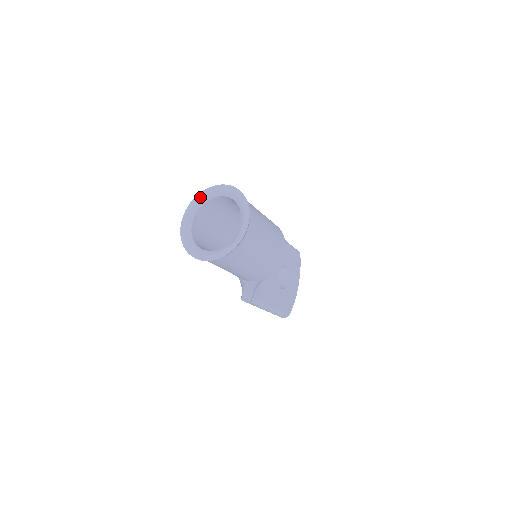
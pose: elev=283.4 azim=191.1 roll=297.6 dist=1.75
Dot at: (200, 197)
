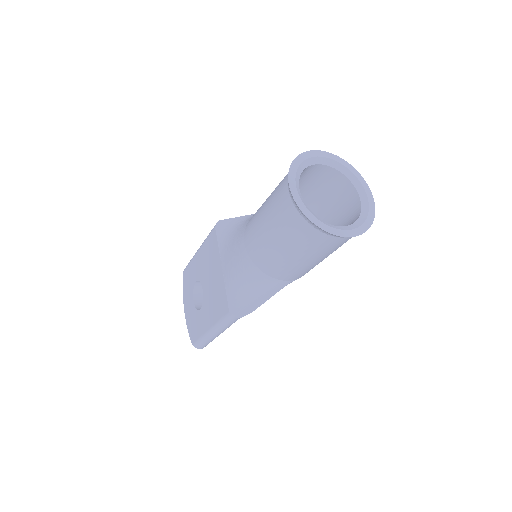
Dot at: (301, 161)
